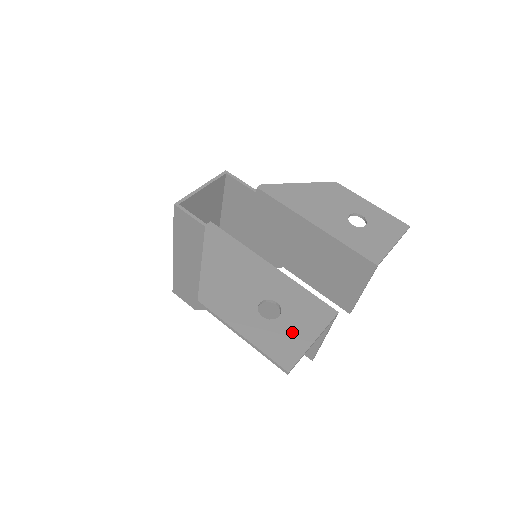
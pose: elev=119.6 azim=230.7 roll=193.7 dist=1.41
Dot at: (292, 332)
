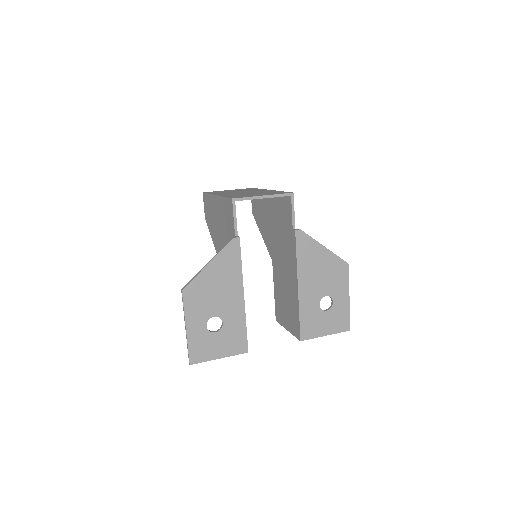
Dot at: (213, 346)
